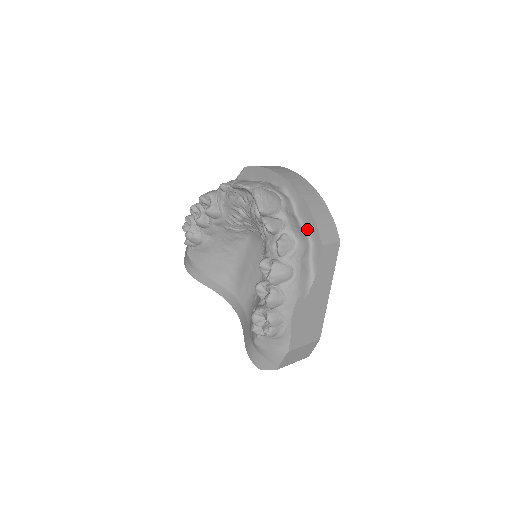
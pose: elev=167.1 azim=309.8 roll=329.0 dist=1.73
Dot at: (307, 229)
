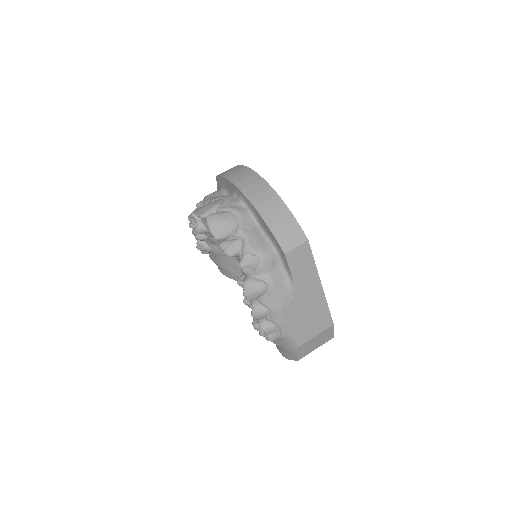
Dot at: (270, 238)
